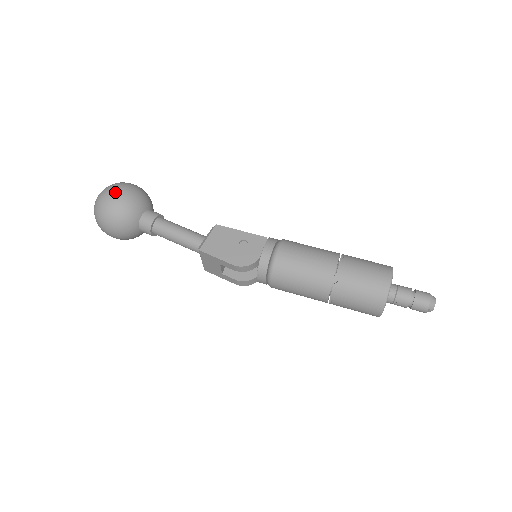
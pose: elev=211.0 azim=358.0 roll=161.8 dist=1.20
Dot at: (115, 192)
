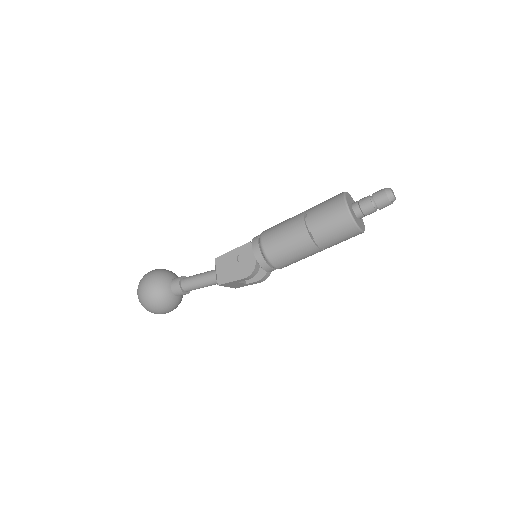
Dot at: (144, 289)
